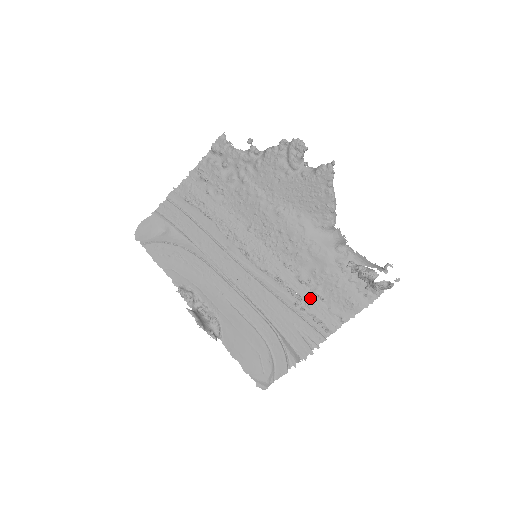
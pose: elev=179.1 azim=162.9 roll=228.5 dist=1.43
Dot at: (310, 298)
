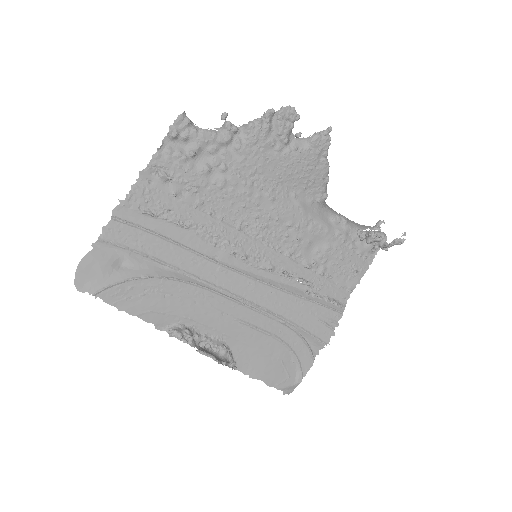
Dot at: (318, 280)
